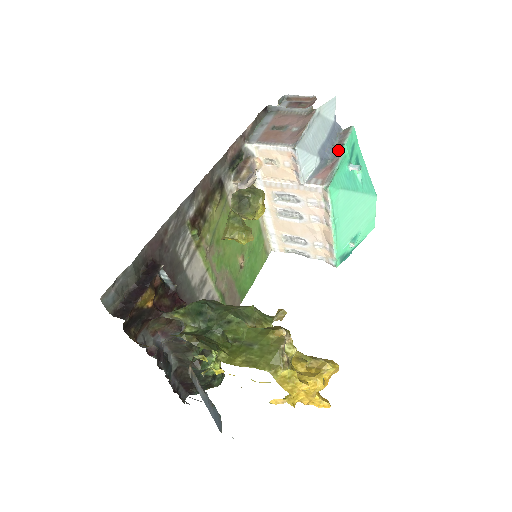
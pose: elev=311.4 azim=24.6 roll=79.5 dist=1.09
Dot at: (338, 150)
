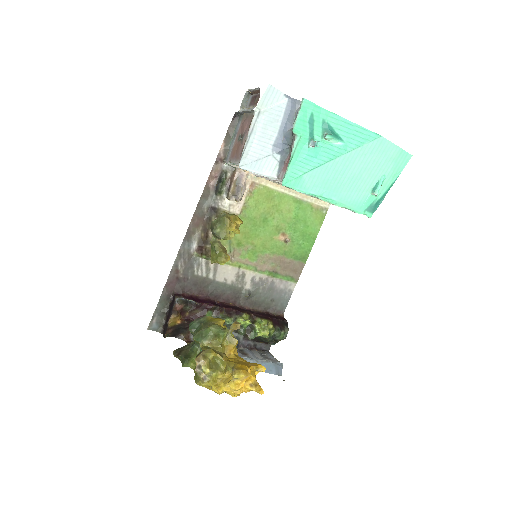
Dot at: (292, 135)
